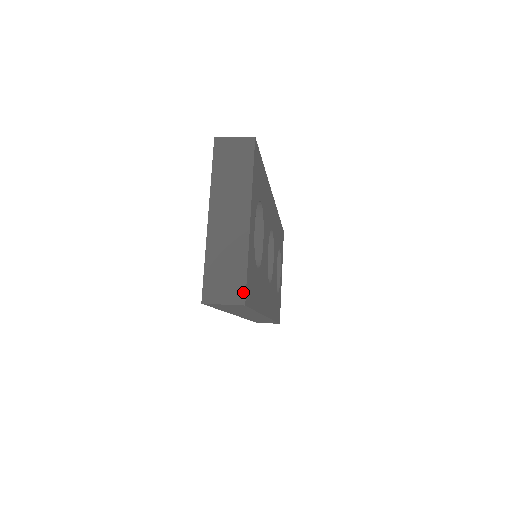
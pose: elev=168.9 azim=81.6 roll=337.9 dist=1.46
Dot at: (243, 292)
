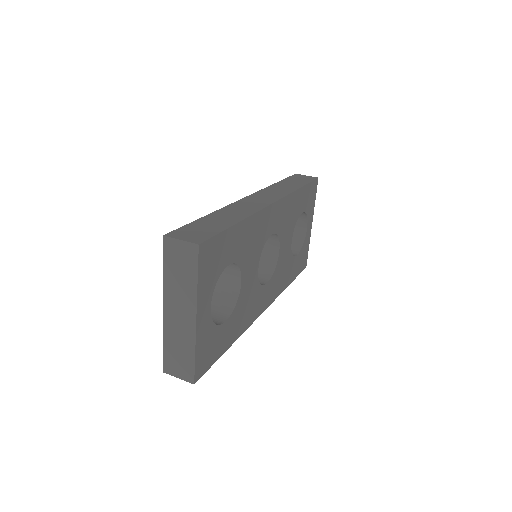
Dot at: (192, 375)
